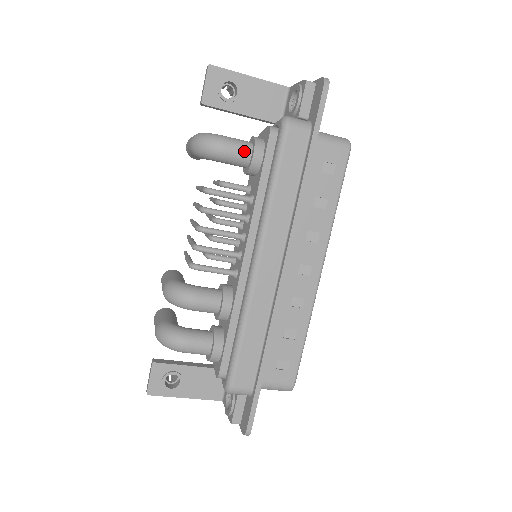
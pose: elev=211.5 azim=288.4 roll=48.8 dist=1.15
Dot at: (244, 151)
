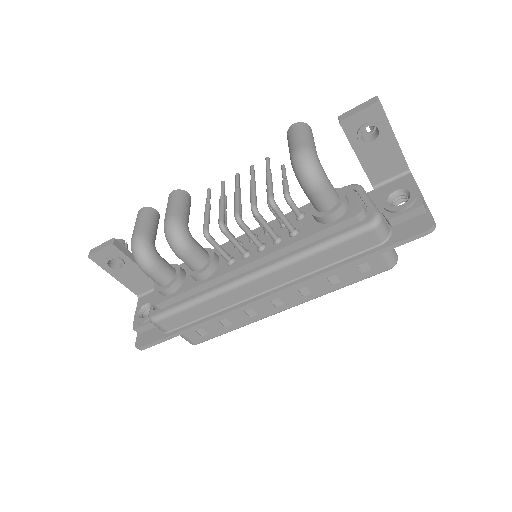
Dot at: (327, 204)
